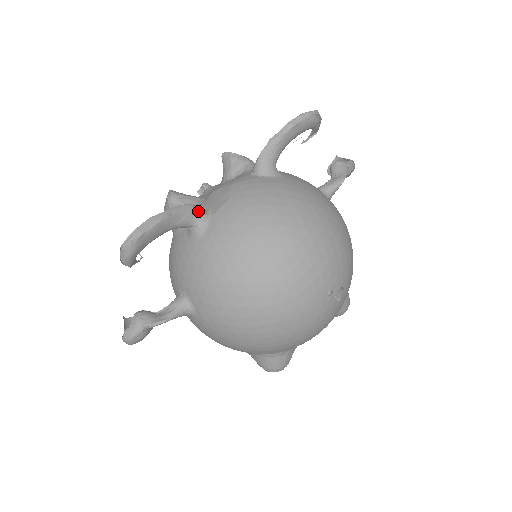
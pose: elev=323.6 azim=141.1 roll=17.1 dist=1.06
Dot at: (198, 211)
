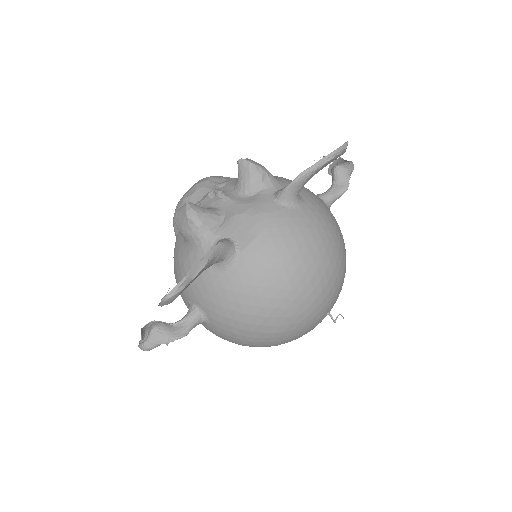
Dot at: (228, 247)
